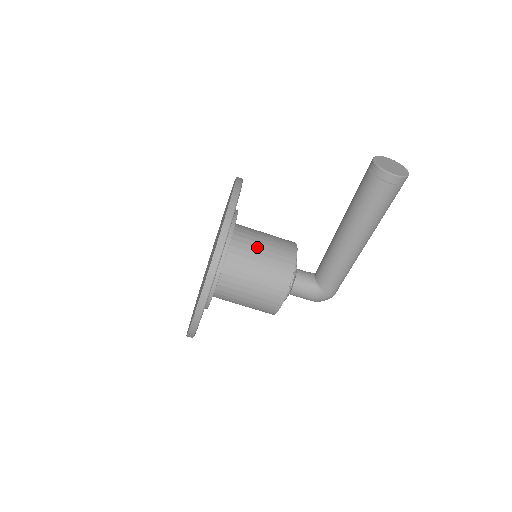
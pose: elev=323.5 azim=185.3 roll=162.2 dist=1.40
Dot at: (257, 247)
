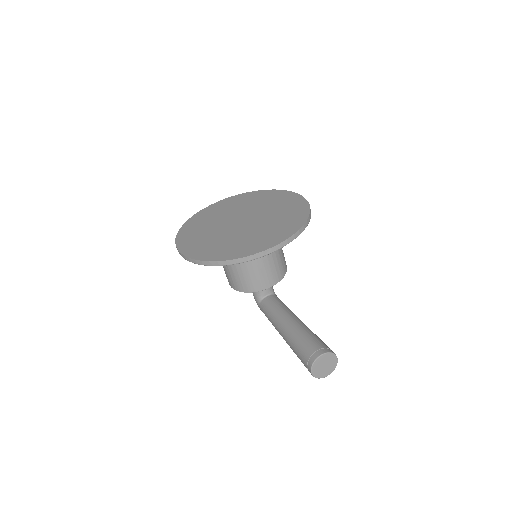
Dot at: (252, 264)
